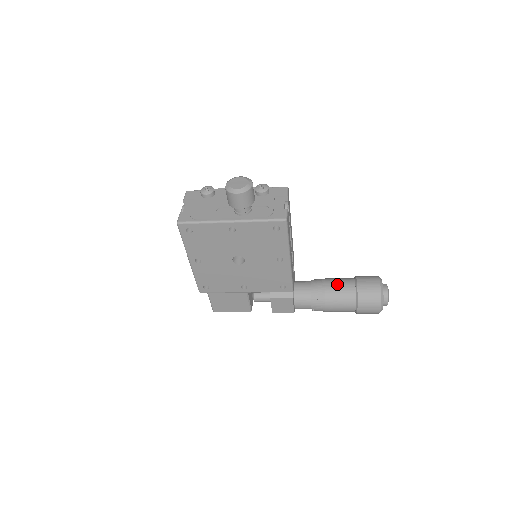
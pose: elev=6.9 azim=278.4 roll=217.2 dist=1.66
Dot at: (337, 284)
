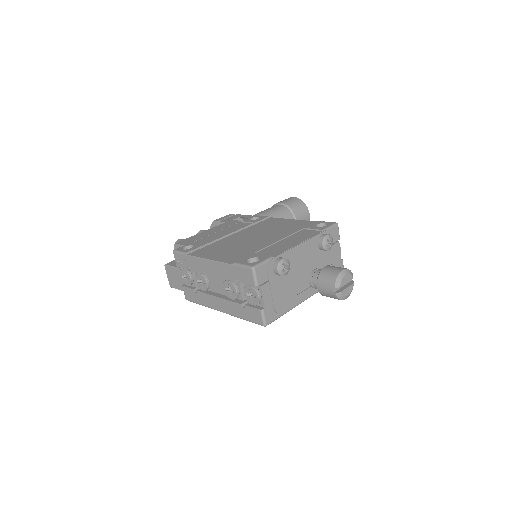
Dot at: occluded
